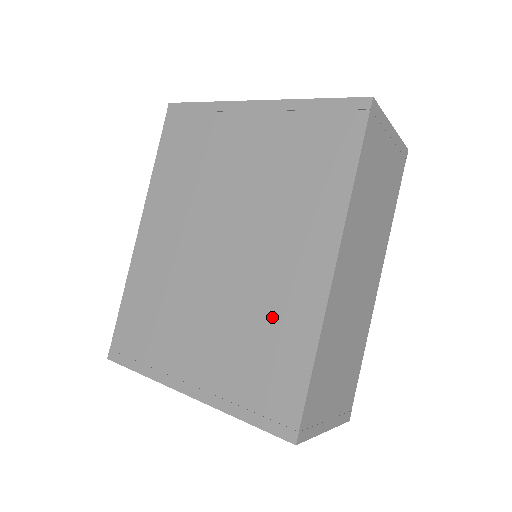
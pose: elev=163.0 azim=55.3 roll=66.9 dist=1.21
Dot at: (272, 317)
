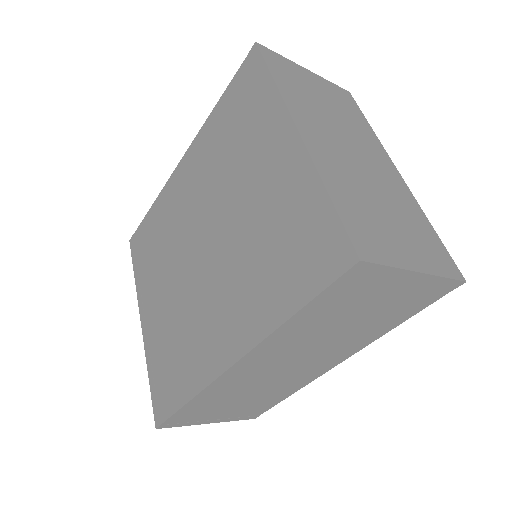
Dot at: (191, 342)
